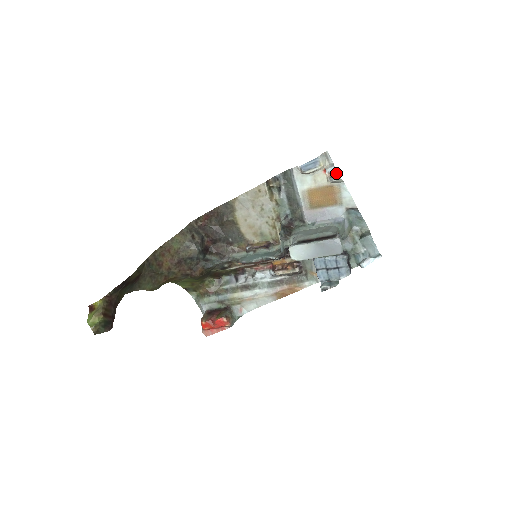
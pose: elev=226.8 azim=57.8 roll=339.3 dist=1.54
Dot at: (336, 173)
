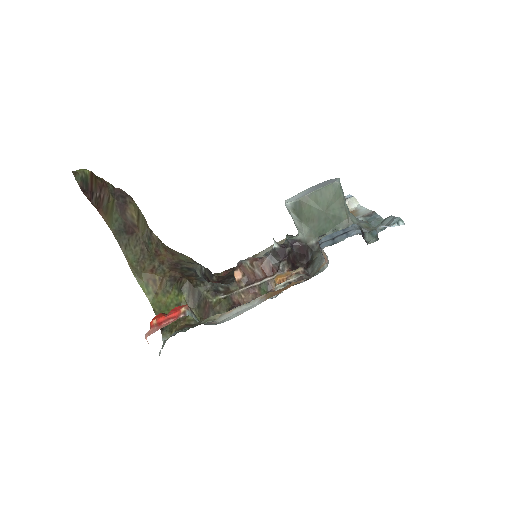
Dot at: (350, 196)
